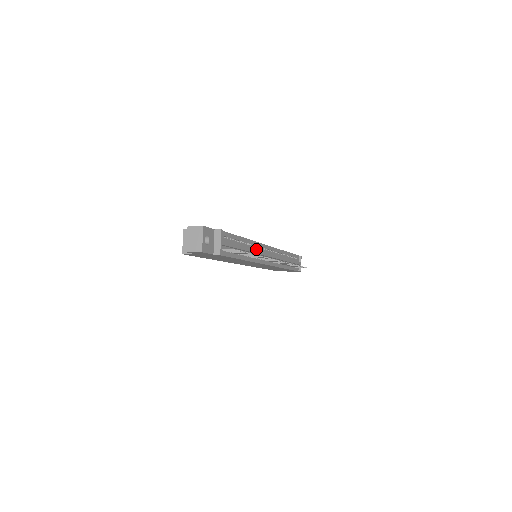
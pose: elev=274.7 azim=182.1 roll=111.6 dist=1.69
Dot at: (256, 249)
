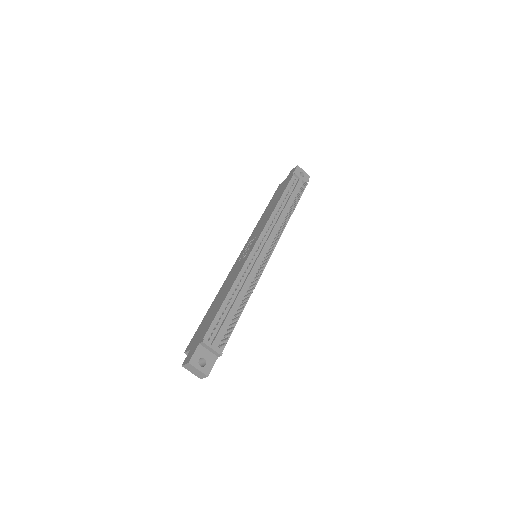
Dot at: (247, 274)
